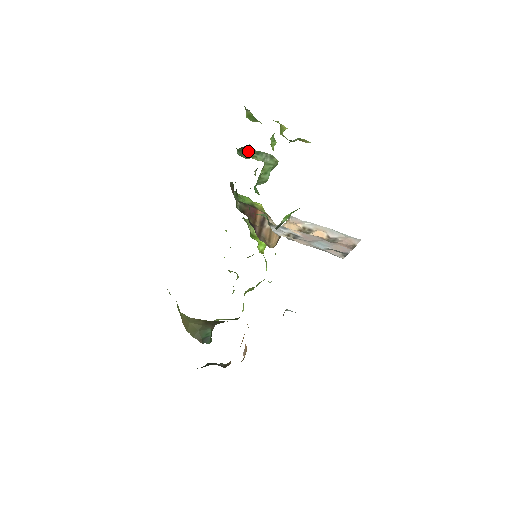
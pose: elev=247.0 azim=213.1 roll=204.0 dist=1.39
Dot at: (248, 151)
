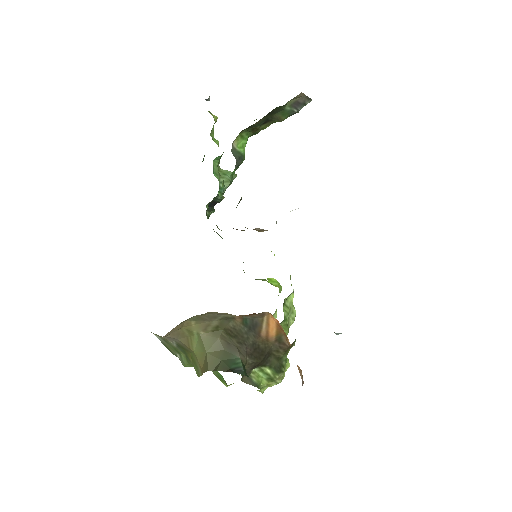
Dot at: occluded
